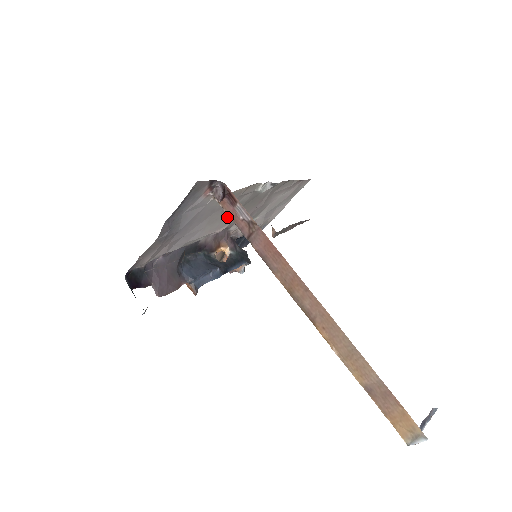
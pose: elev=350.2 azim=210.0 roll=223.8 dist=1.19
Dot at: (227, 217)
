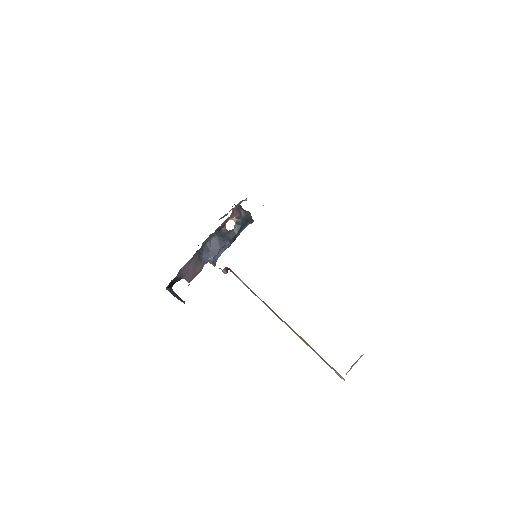
Dot at: occluded
